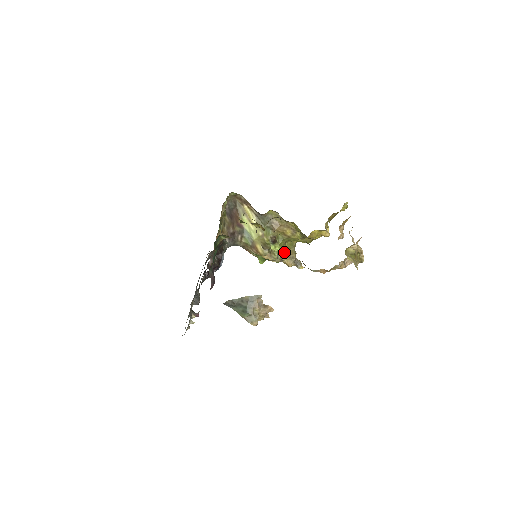
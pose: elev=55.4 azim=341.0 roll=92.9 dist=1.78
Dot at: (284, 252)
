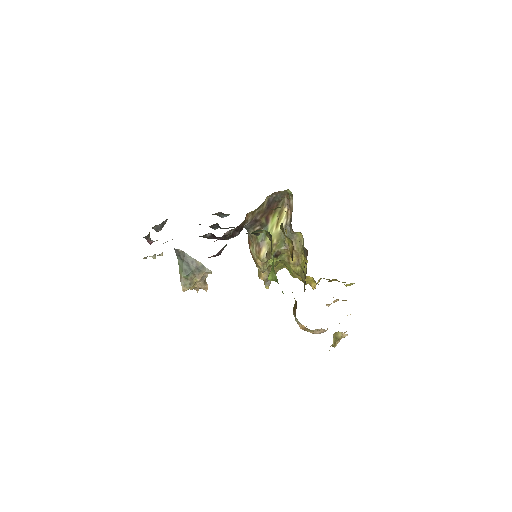
Dot at: (271, 267)
